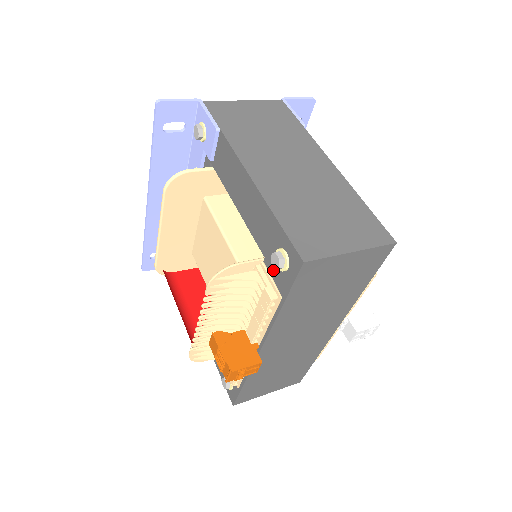
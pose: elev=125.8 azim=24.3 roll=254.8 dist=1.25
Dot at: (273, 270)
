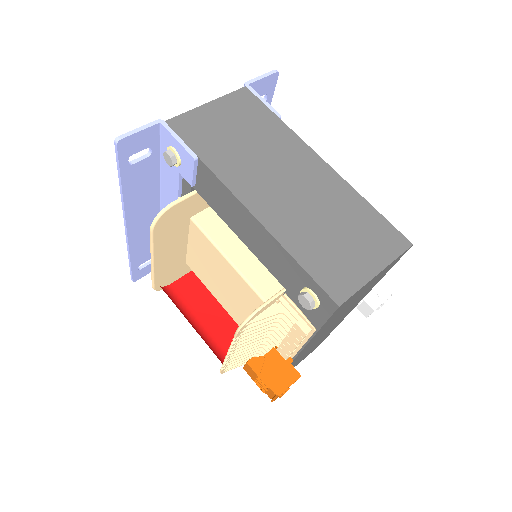
Dot at: (299, 303)
